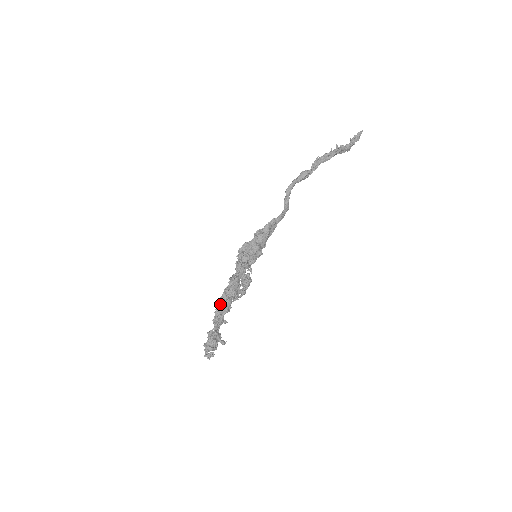
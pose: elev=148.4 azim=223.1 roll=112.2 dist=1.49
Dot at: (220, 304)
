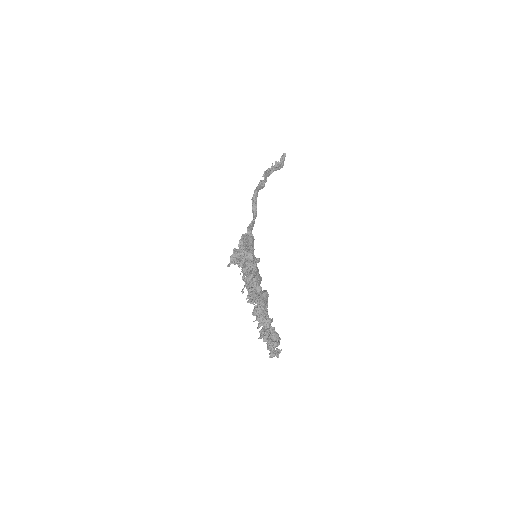
Dot at: (261, 297)
